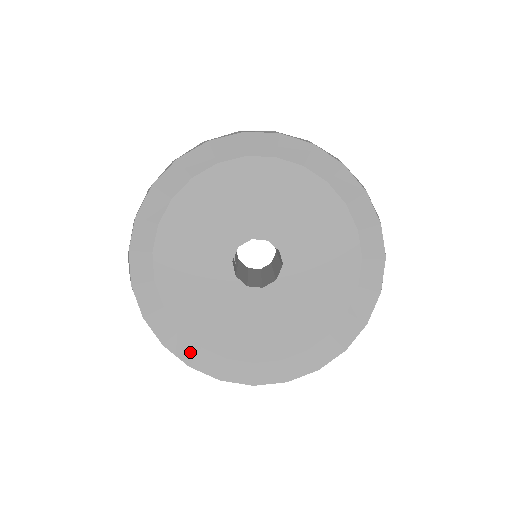
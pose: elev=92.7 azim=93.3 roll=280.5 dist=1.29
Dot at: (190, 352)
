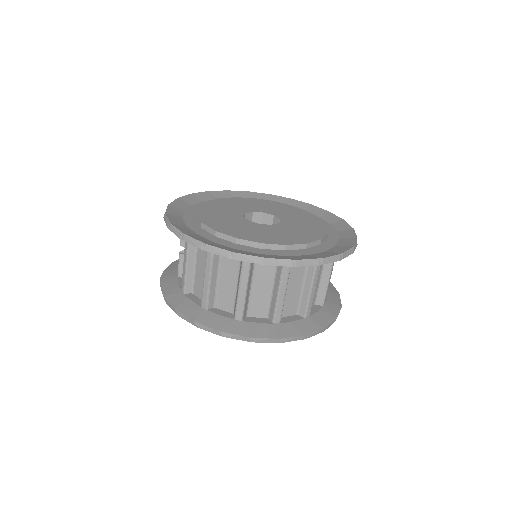
Dot at: occluded
